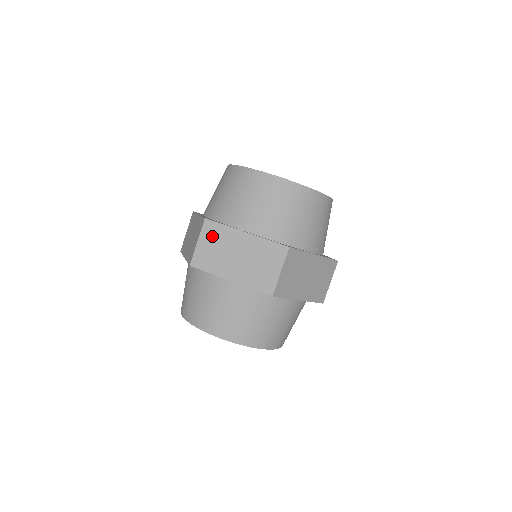
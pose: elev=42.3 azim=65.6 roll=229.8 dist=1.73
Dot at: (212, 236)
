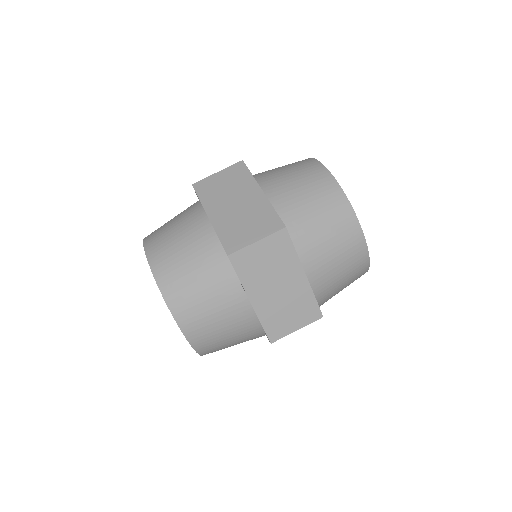
Dot at: (233, 176)
